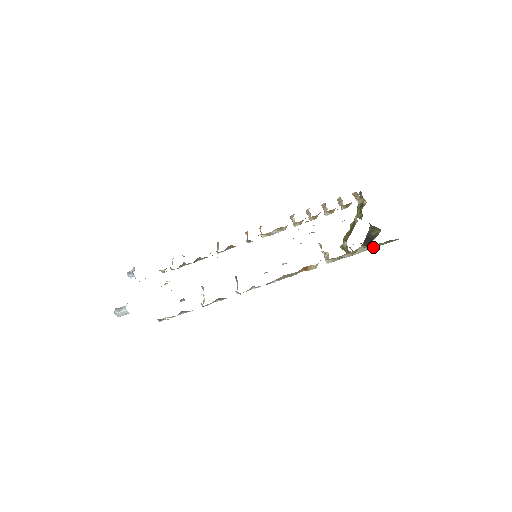
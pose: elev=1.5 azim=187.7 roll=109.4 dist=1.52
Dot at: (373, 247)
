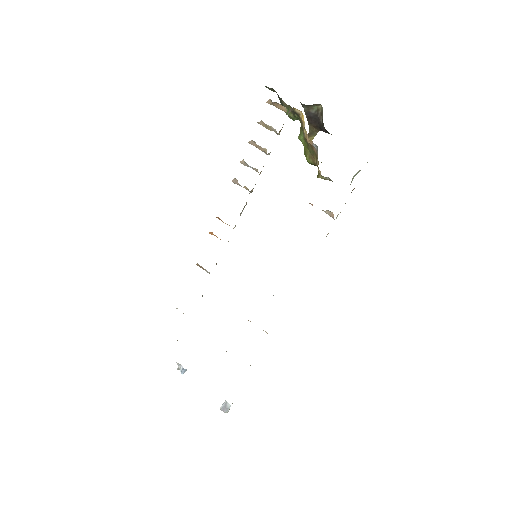
Dot at: occluded
